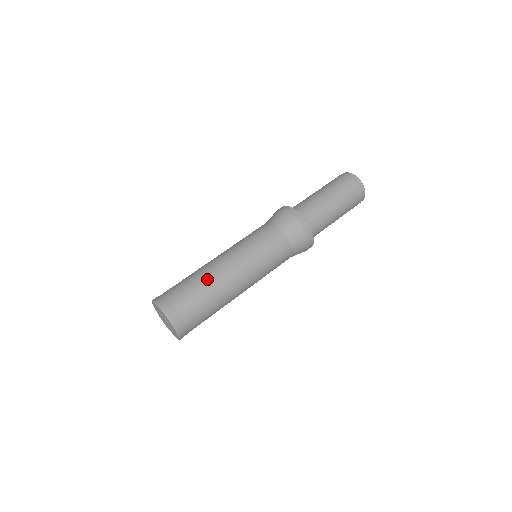
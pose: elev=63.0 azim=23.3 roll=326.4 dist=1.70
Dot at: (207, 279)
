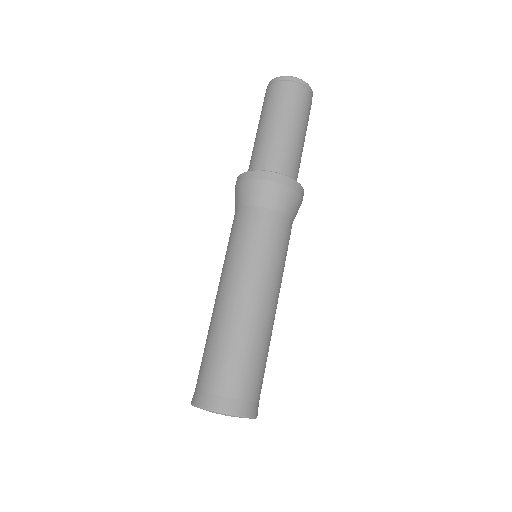
Dot at: occluded
